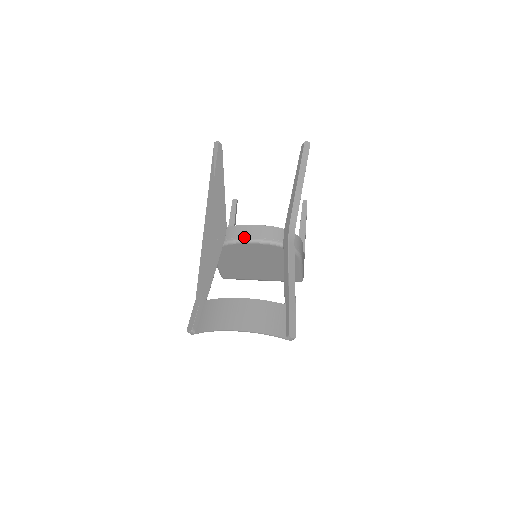
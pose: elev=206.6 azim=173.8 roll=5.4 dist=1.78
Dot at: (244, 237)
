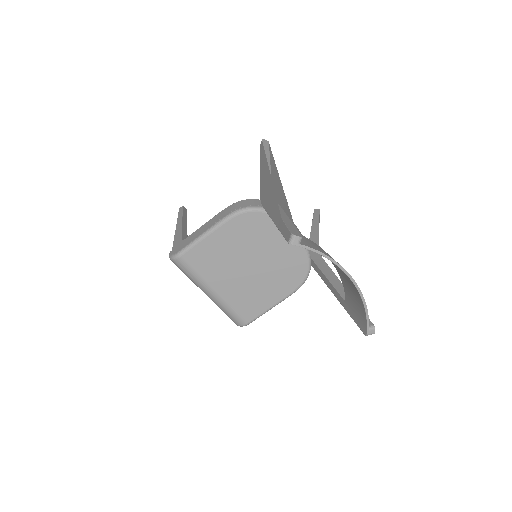
Dot at: occluded
